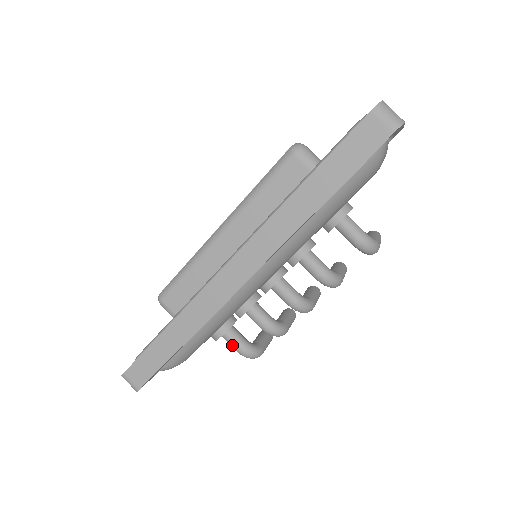
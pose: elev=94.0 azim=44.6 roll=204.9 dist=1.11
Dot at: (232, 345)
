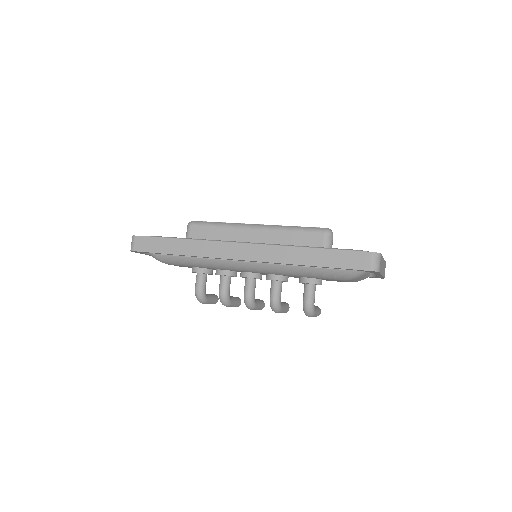
Dot at: (197, 282)
